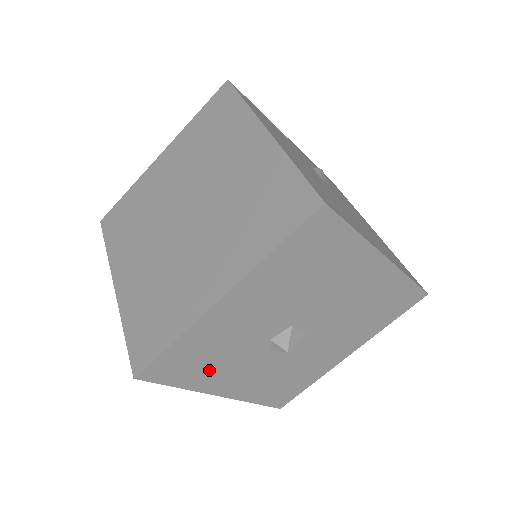
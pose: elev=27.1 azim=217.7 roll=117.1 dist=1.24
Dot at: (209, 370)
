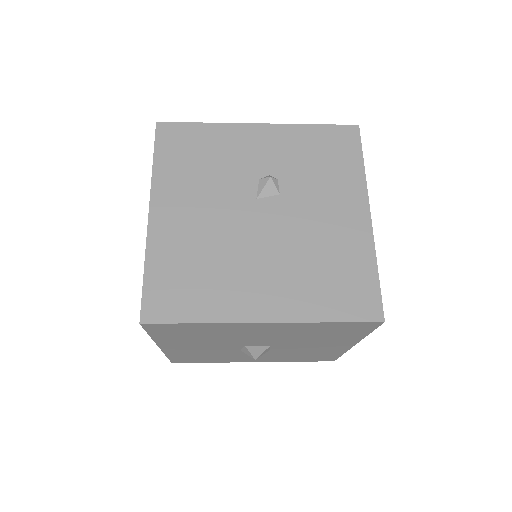
Dot at: (218, 358)
